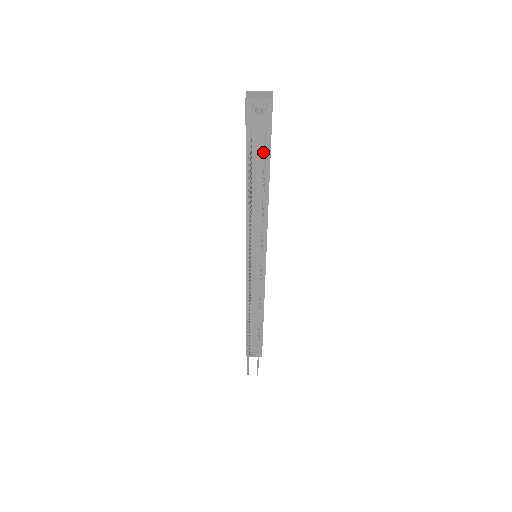
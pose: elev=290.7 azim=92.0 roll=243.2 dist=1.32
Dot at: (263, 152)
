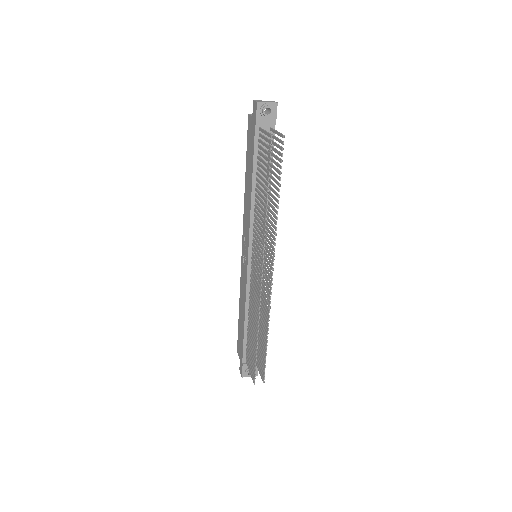
Dot at: (268, 150)
